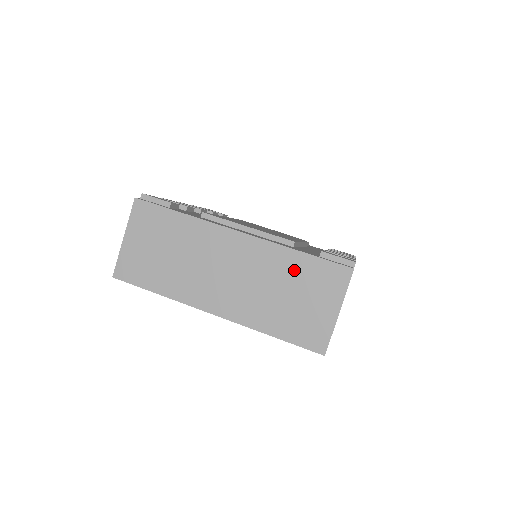
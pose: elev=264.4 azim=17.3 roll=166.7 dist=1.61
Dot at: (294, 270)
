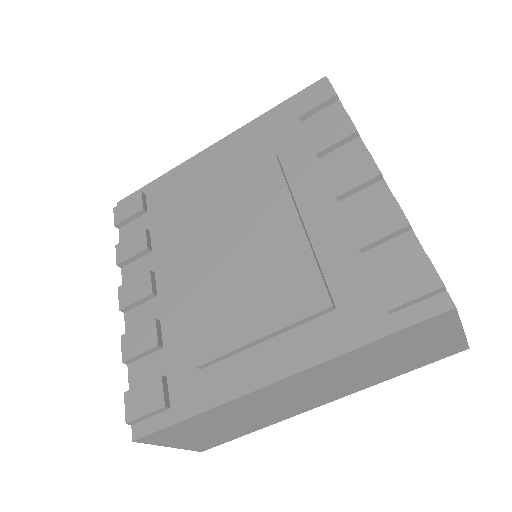
Dot at: (377, 352)
